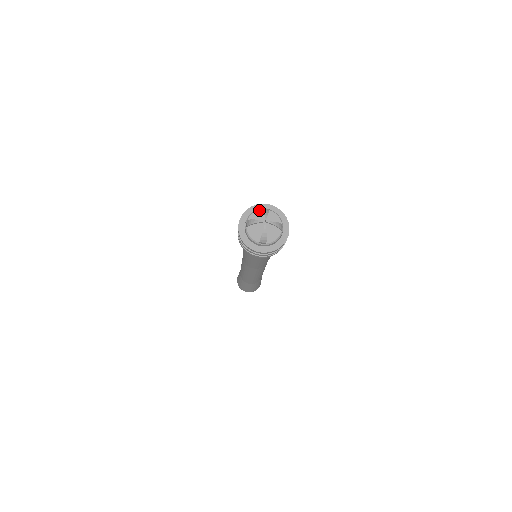
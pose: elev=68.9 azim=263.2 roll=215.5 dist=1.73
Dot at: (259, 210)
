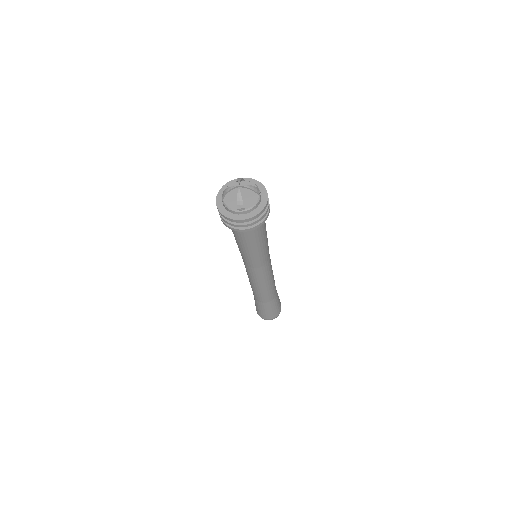
Dot at: (234, 183)
